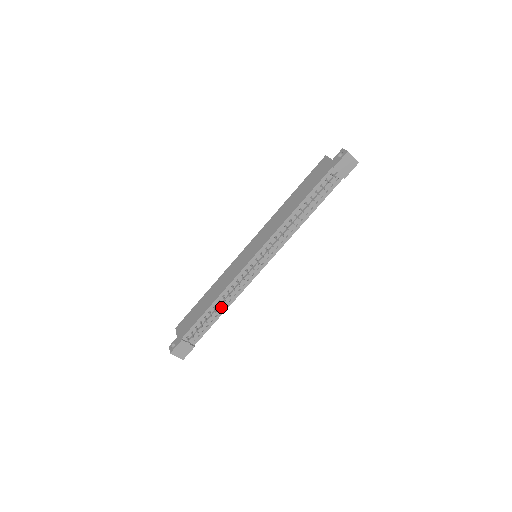
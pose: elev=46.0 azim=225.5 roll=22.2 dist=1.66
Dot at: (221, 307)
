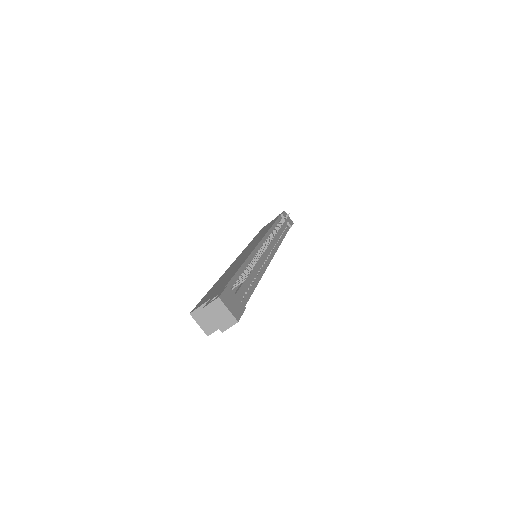
Dot at: (255, 270)
